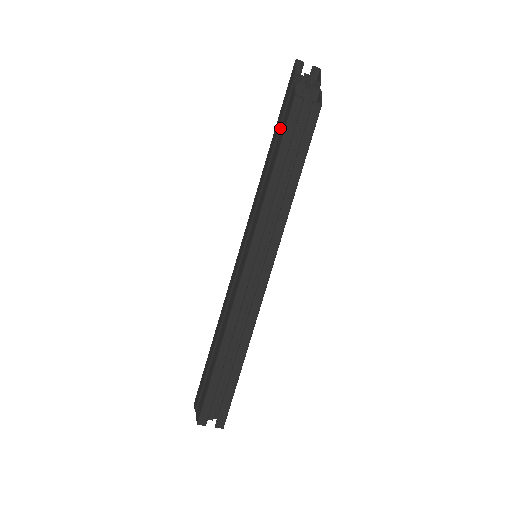
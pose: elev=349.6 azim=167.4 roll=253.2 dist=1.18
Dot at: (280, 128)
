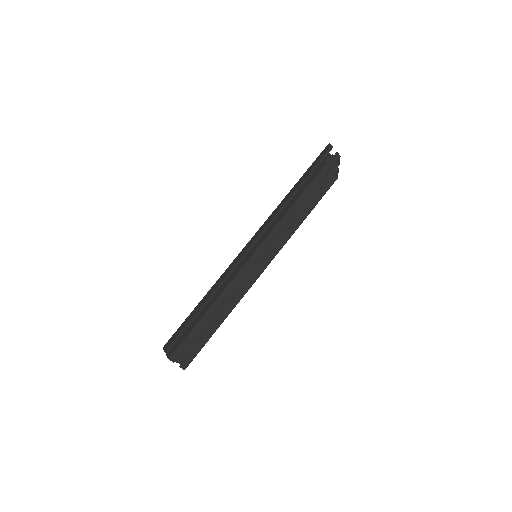
Dot at: (305, 180)
